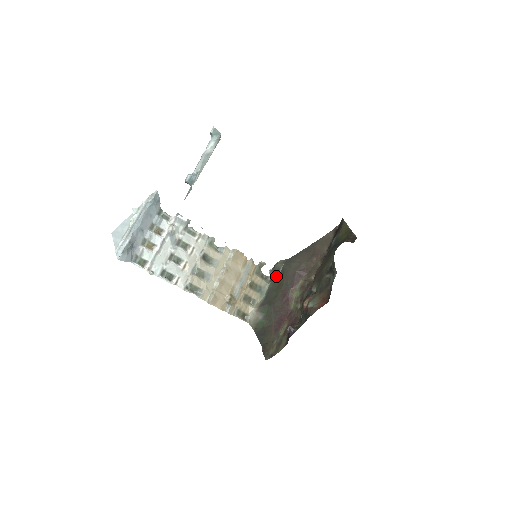
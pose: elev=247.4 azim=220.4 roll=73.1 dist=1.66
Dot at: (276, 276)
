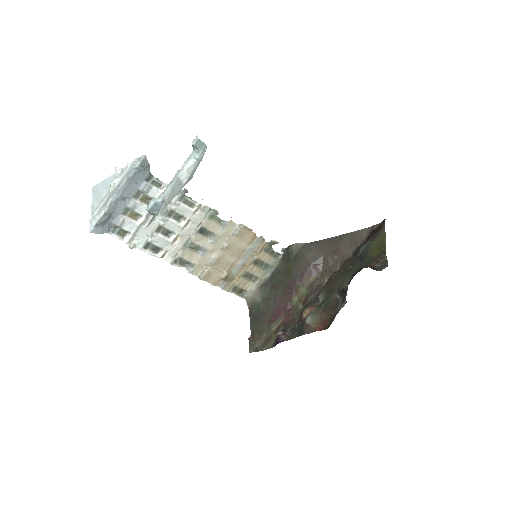
Dot at: (287, 259)
